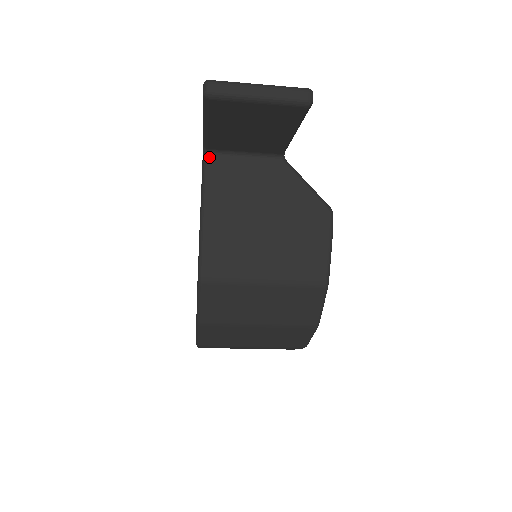
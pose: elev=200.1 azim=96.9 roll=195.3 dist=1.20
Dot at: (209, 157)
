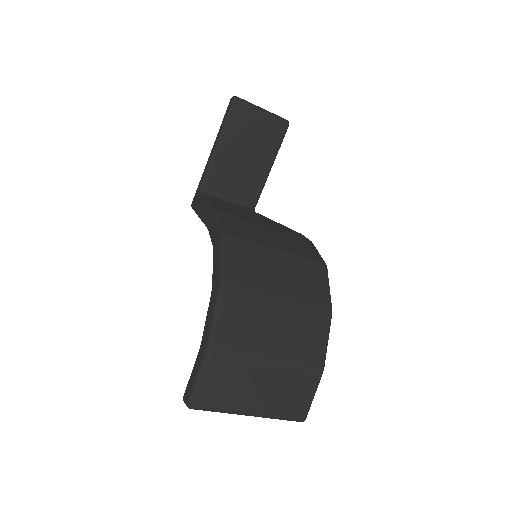
Dot at: (204, 194)
